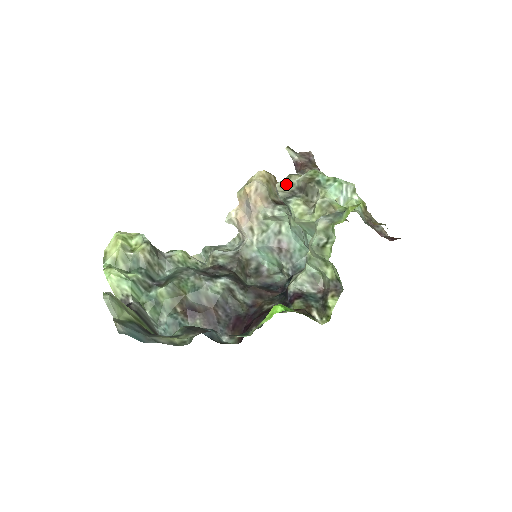
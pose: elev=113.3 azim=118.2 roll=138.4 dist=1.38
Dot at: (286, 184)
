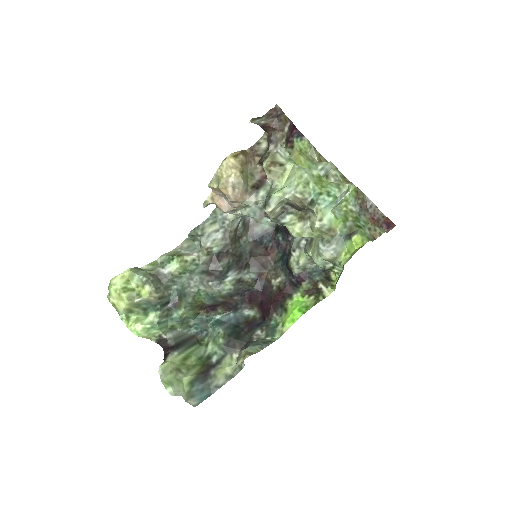
Dot at: (276, 207)
